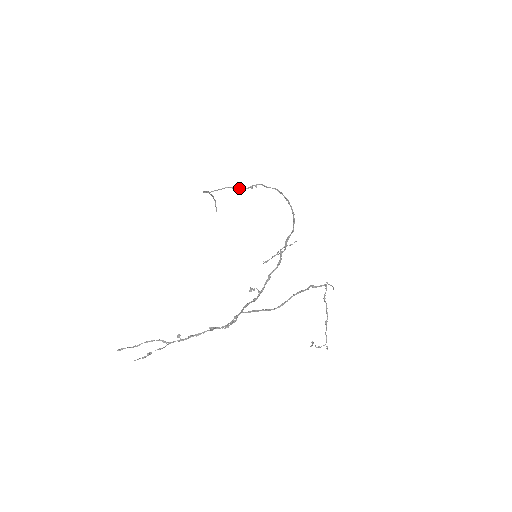
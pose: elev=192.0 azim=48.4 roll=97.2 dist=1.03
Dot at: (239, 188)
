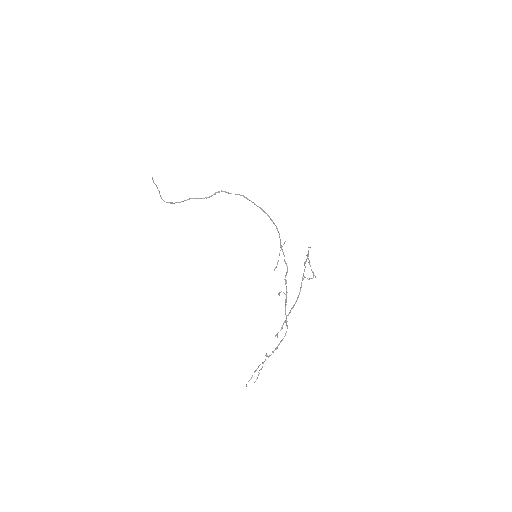
Dot at: (204, 198)
